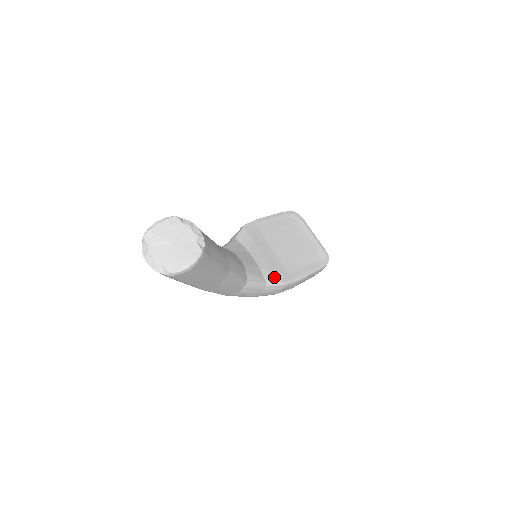
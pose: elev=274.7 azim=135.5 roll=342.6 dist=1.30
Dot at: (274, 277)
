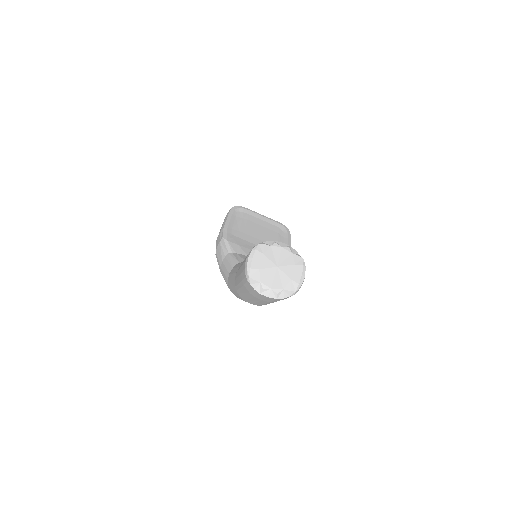
Dot at: occluded
